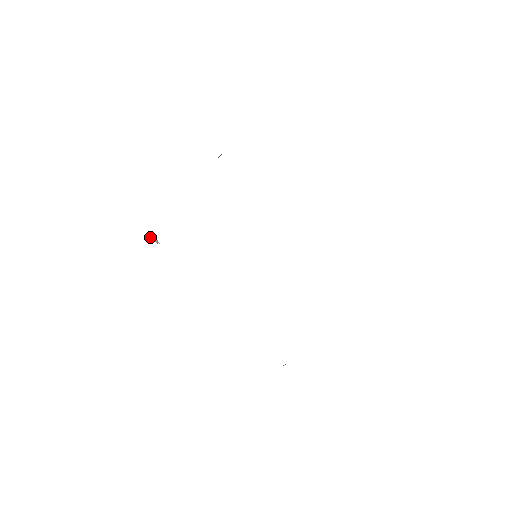
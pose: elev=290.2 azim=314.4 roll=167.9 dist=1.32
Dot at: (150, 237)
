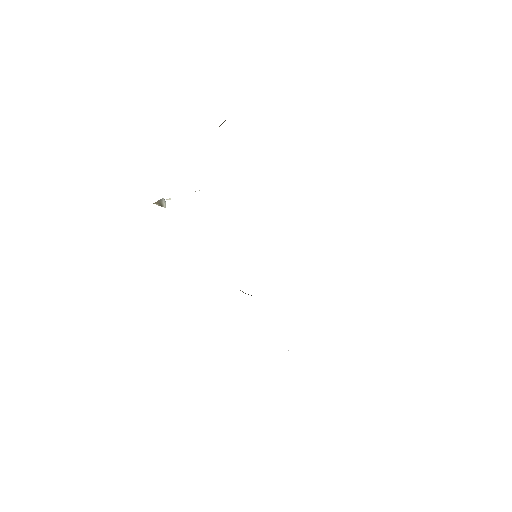
Dot at: (157, 204)
